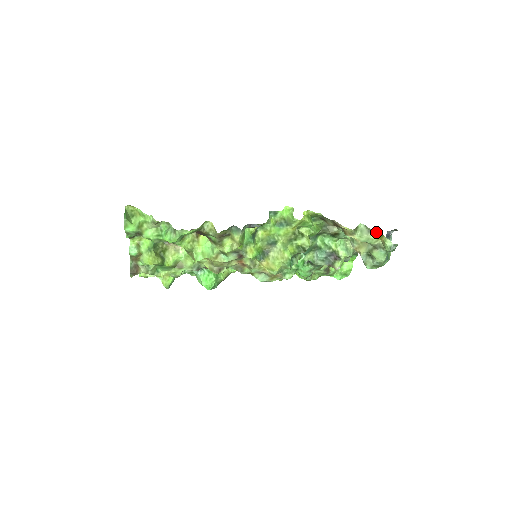
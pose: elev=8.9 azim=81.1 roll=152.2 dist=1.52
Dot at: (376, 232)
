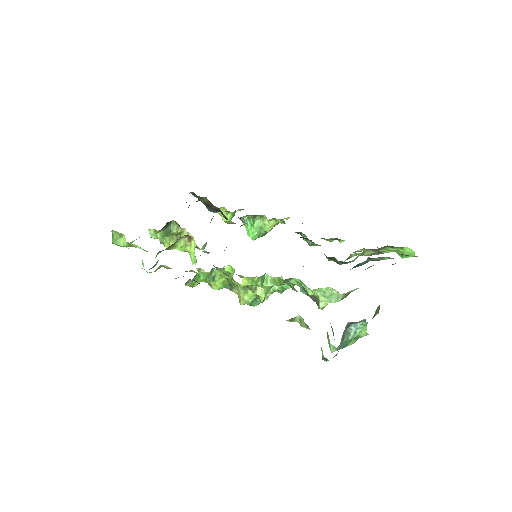
Dot at: occluded
